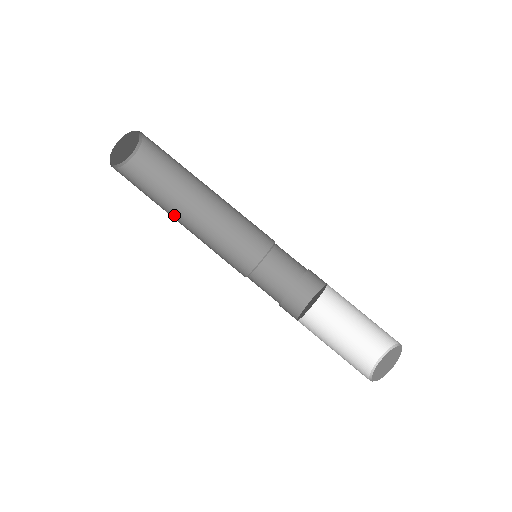
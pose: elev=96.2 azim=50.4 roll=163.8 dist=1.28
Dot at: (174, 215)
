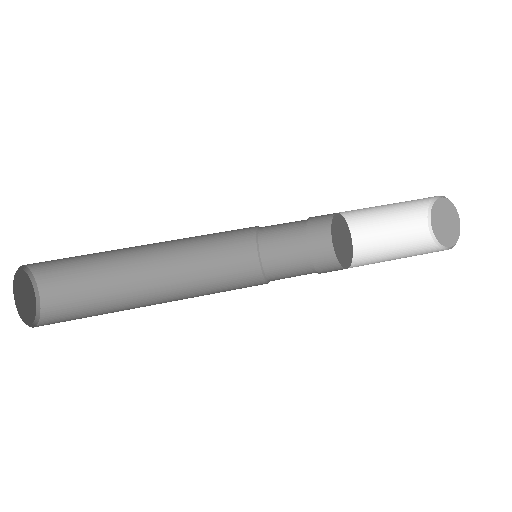
Dot at: occluded
